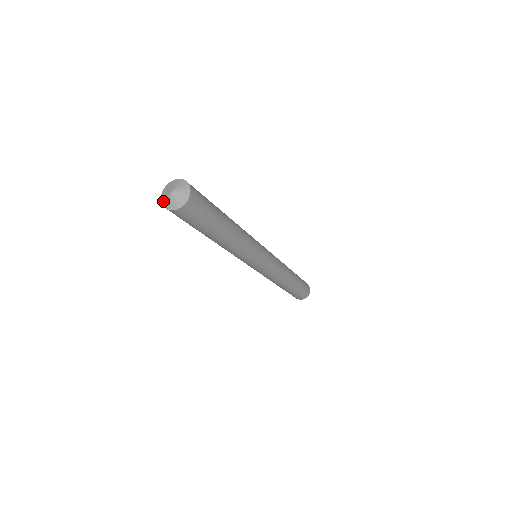
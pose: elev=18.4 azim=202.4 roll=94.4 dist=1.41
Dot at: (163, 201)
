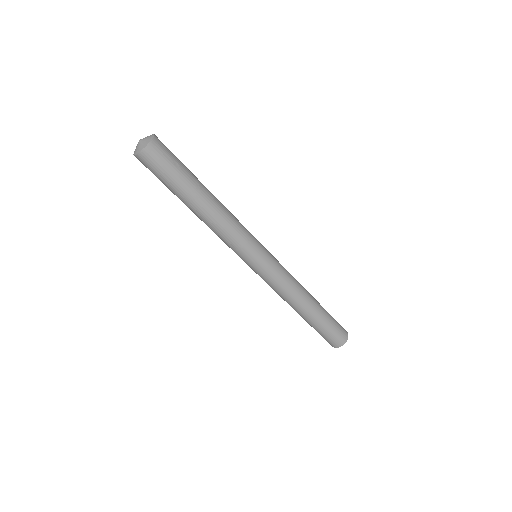
Dot at: (134, 152)
